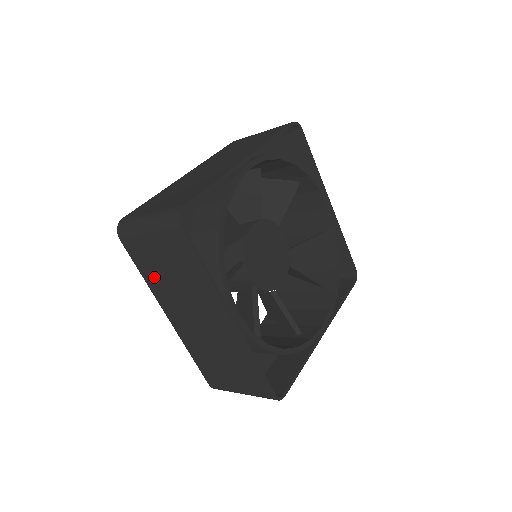
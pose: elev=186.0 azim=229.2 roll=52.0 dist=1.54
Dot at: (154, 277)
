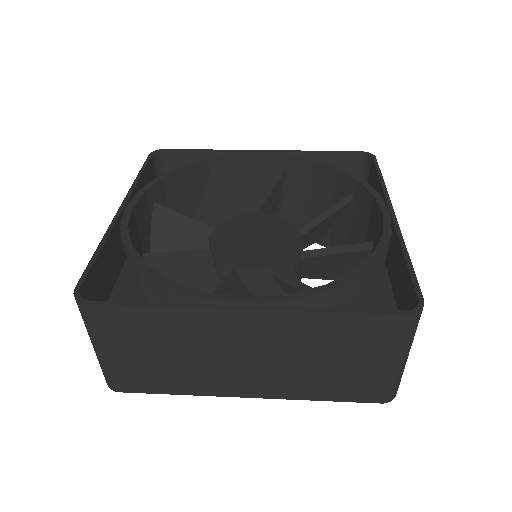
Dot at: (176, 380)
